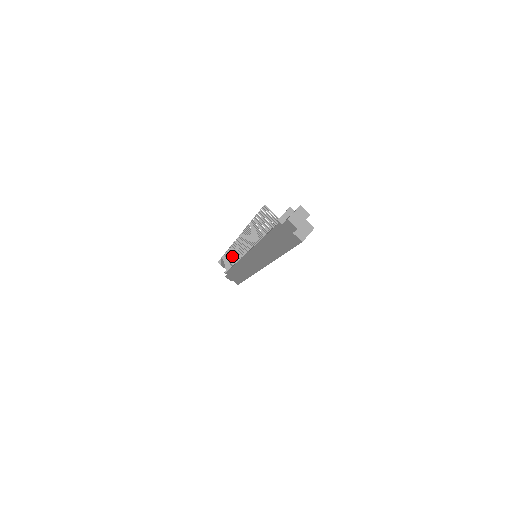
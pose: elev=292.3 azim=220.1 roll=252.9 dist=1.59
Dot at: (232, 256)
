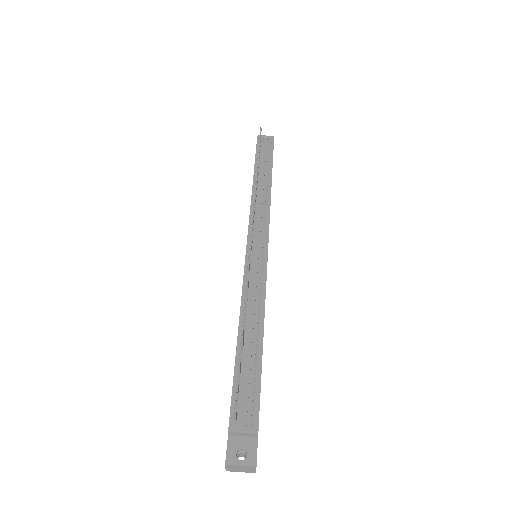
Dot at: (256, 188)
